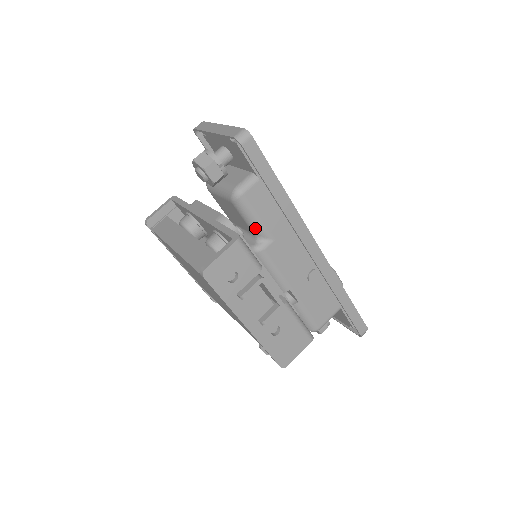
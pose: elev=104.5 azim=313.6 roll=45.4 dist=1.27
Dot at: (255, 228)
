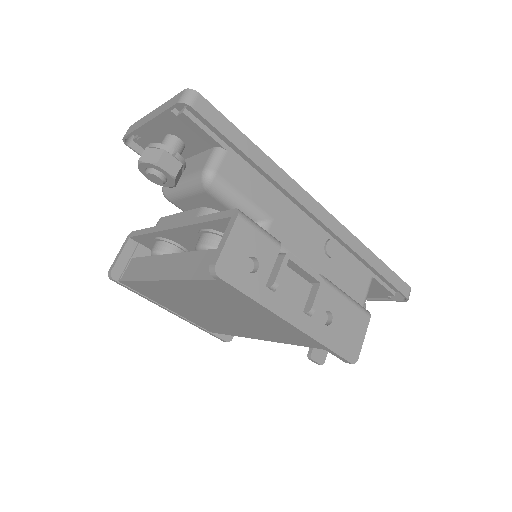
Dot at: (245, 213)
